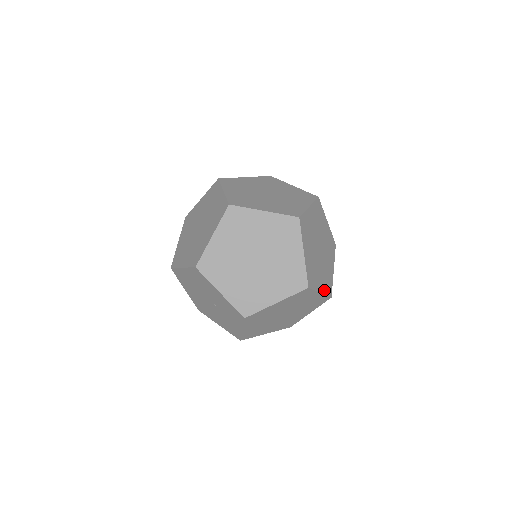
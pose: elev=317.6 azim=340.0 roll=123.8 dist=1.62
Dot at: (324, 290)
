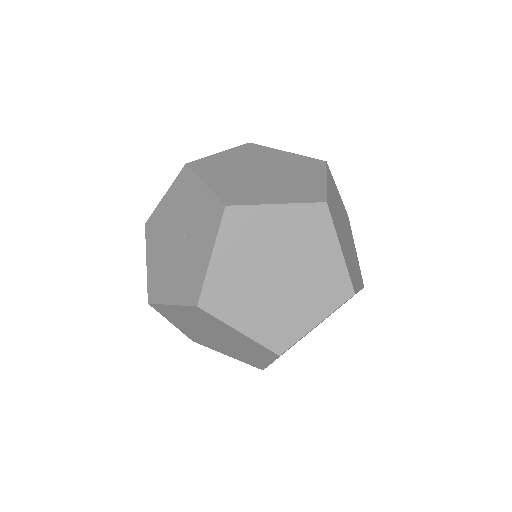
Dot at: (346, 262)
